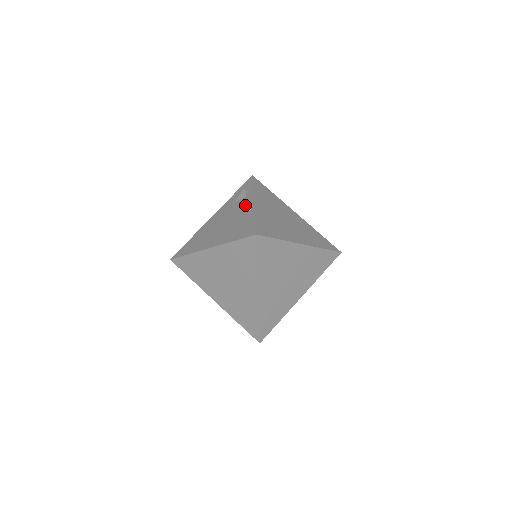
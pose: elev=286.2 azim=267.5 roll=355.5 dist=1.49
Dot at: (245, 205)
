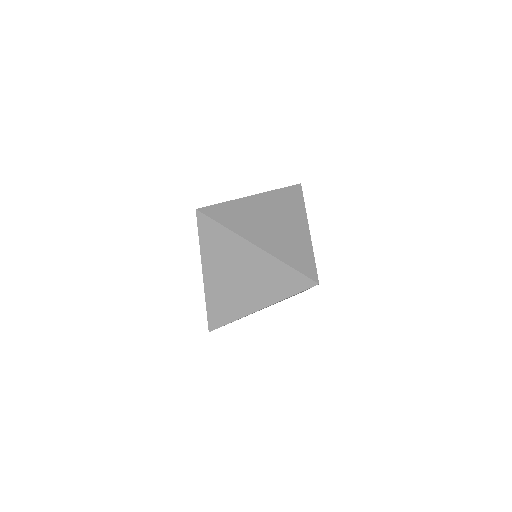
Dot at: occluded
